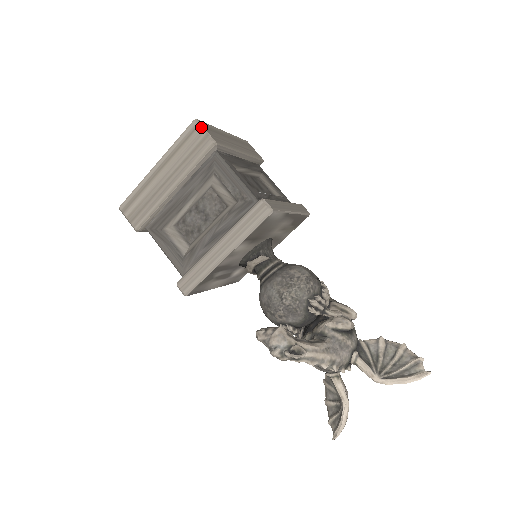
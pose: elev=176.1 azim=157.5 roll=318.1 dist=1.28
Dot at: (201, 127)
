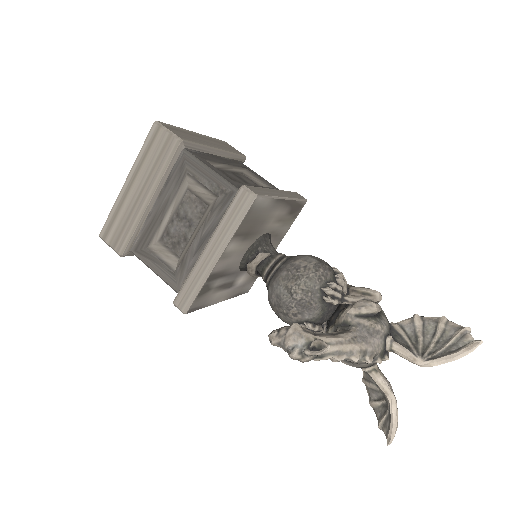
Dot at: (163, 127)
